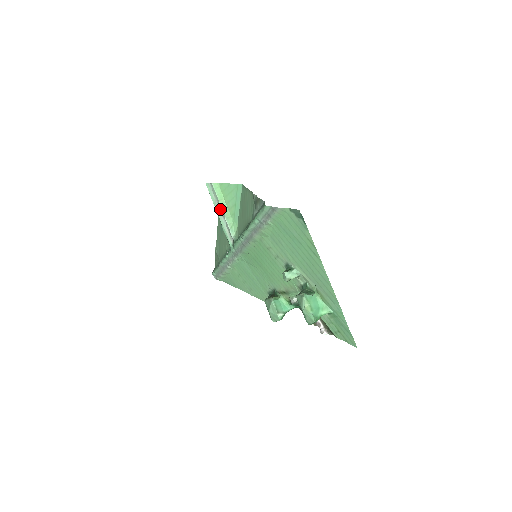
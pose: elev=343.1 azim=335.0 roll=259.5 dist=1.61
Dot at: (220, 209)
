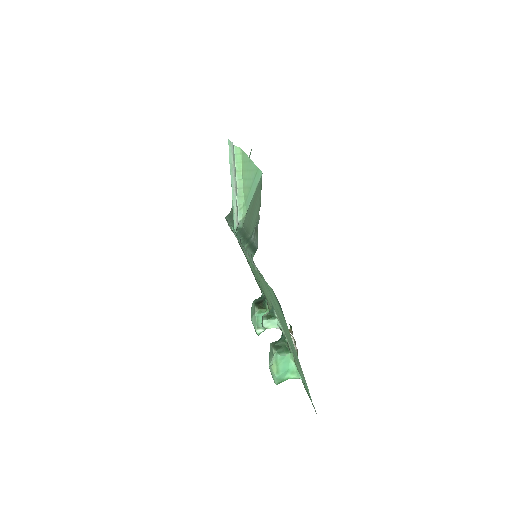
Dot at: (235, 180)
